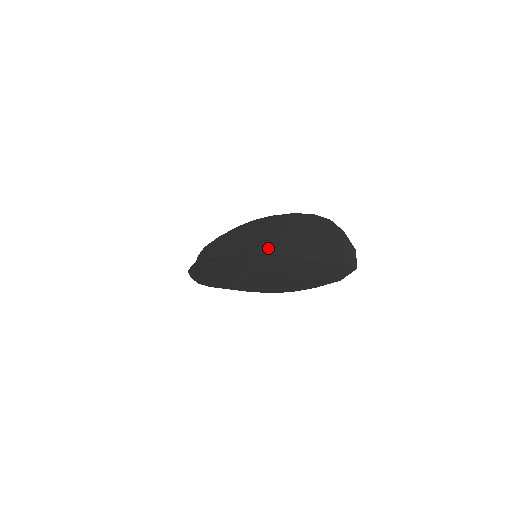
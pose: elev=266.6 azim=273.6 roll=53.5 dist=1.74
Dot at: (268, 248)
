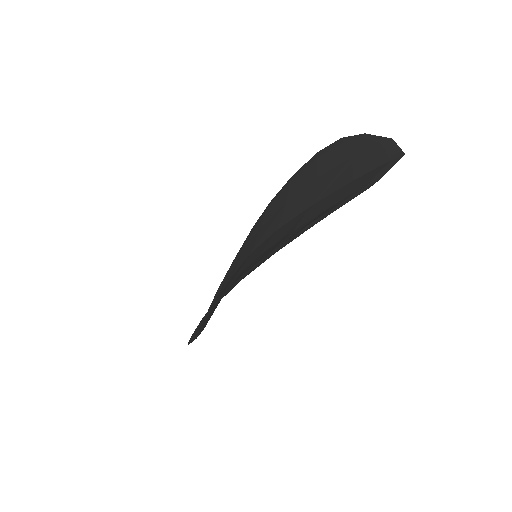
Dot at: (267, 232)
